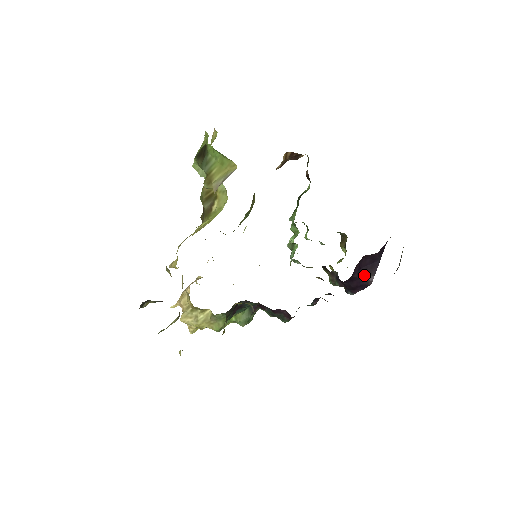
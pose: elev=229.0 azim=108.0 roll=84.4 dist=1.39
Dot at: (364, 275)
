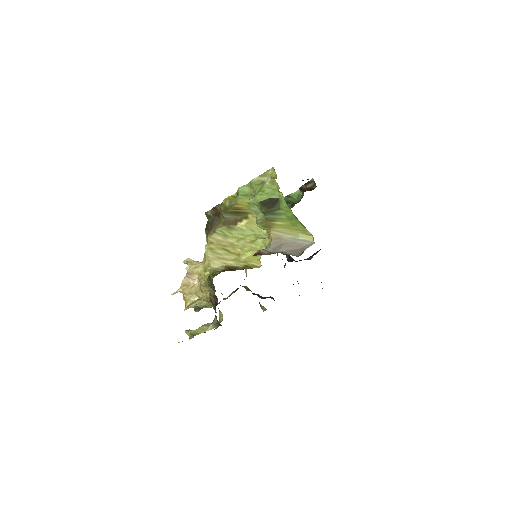
Dot at: (310, 257)
